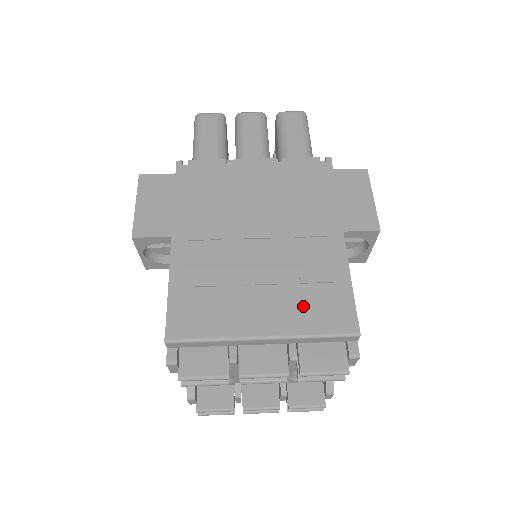
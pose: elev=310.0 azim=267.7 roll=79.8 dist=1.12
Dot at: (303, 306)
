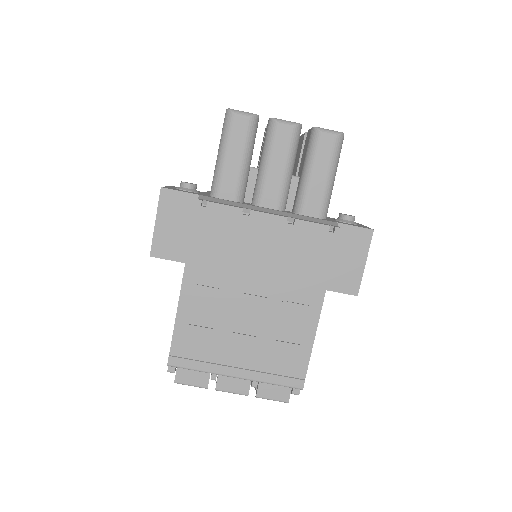
Dot at: (270, 361)
